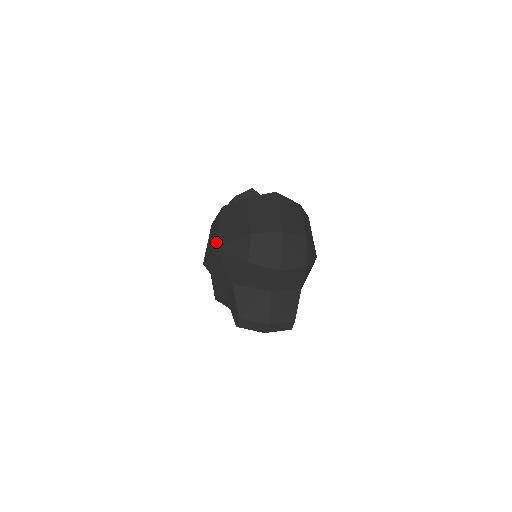
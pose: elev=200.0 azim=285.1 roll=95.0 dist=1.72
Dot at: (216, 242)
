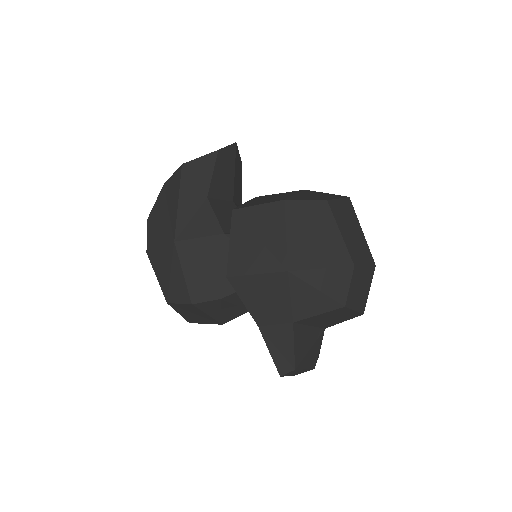
Dot at: (283, 260)
